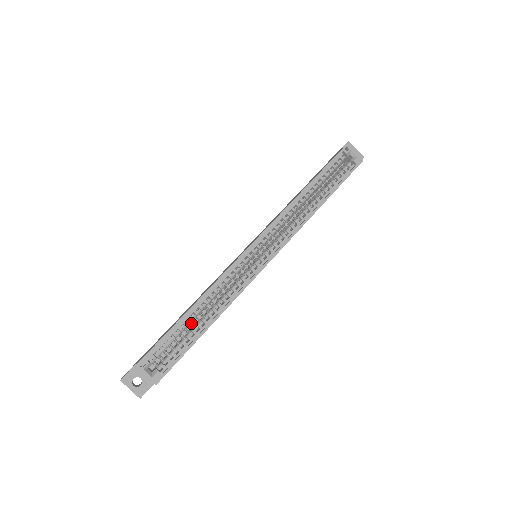
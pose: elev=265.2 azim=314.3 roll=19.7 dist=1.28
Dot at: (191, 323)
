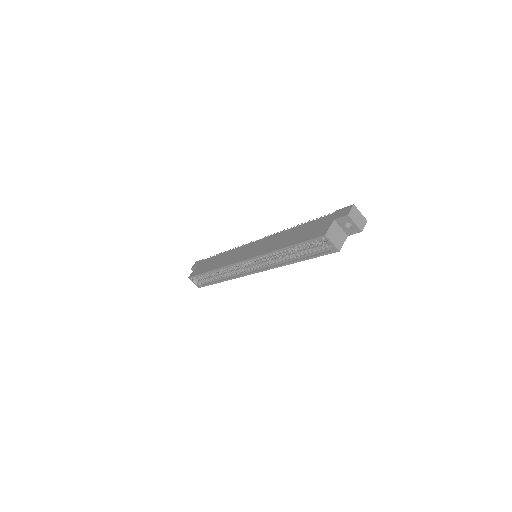
Dot at: (214, 273)
